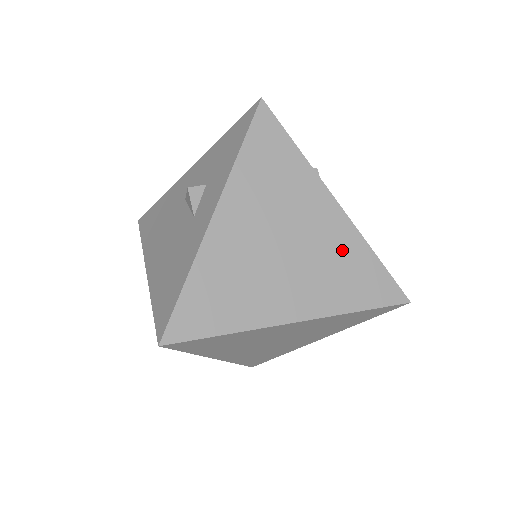
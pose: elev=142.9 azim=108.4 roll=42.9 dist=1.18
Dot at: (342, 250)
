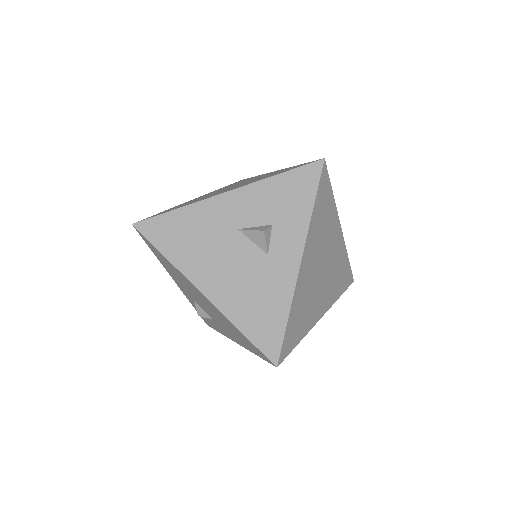
Dot at: (339, 261)
